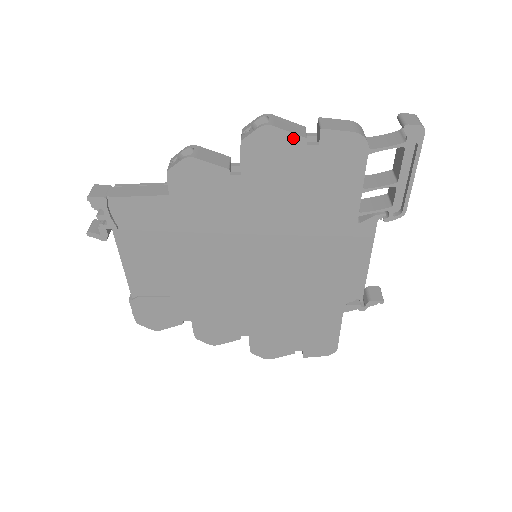
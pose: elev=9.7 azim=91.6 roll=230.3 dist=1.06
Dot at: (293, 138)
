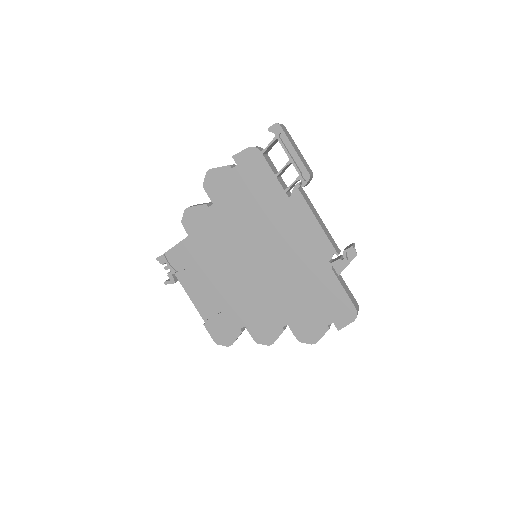
Dot at: (223, 169)
